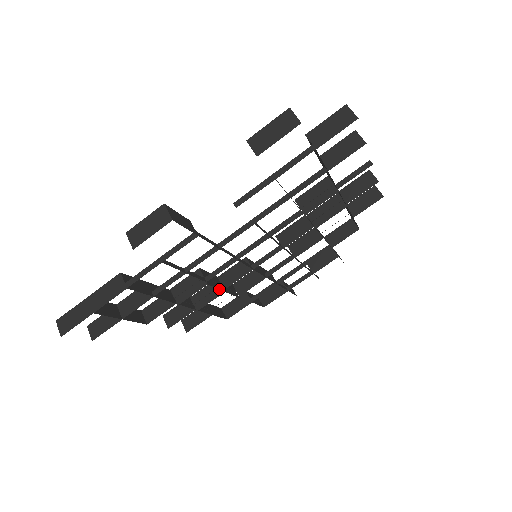
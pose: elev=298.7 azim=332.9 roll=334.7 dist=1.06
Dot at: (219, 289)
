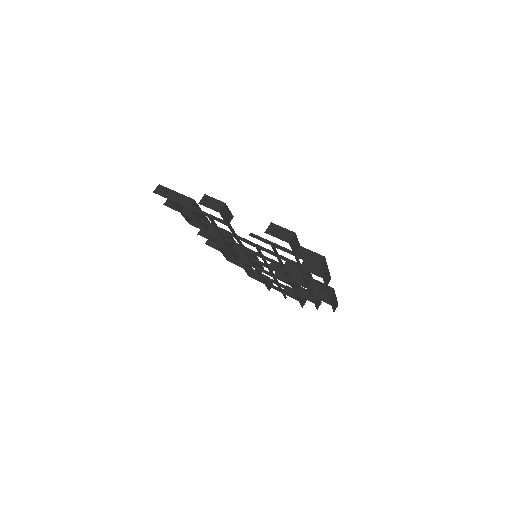
Dot at: (230, 247)
